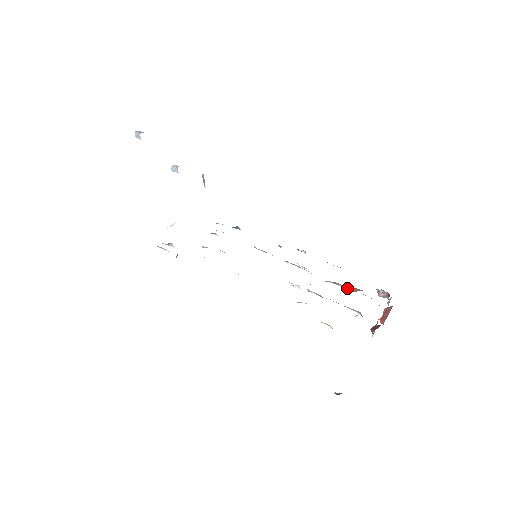
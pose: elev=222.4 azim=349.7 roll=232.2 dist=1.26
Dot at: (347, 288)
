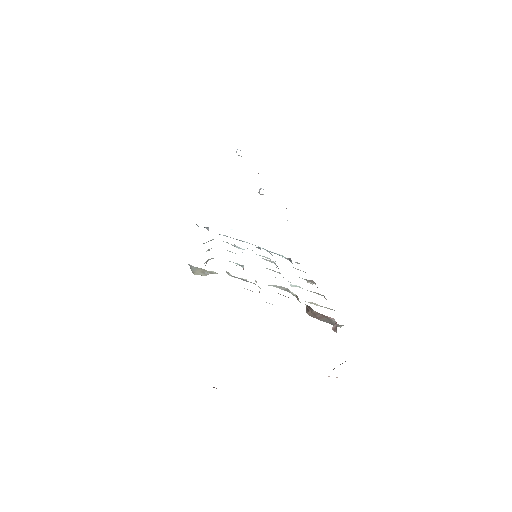
Dot at: (306, 308)
